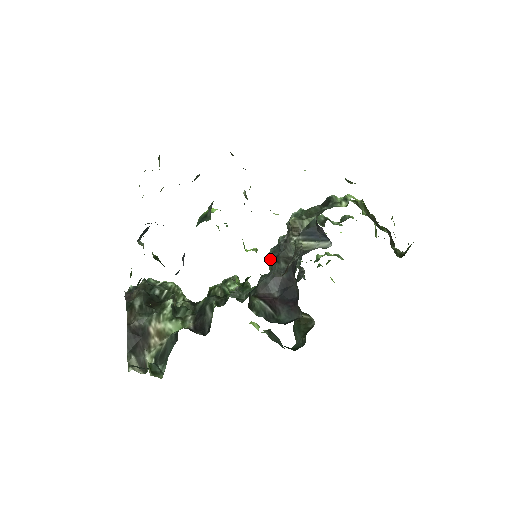
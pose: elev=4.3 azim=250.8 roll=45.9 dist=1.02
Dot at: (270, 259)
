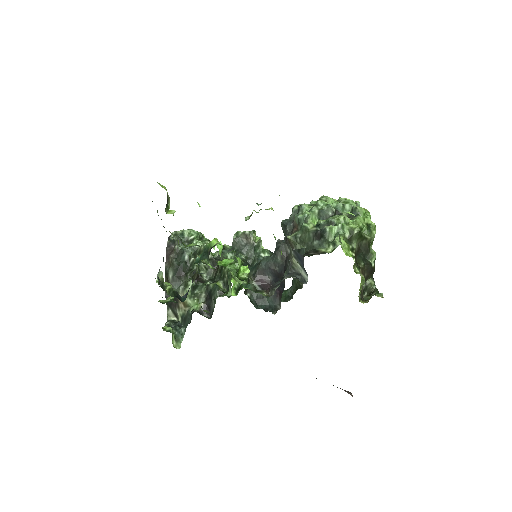
Dot at: occluded
